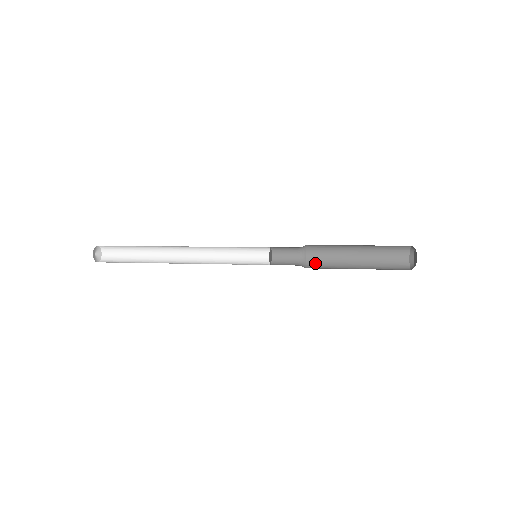
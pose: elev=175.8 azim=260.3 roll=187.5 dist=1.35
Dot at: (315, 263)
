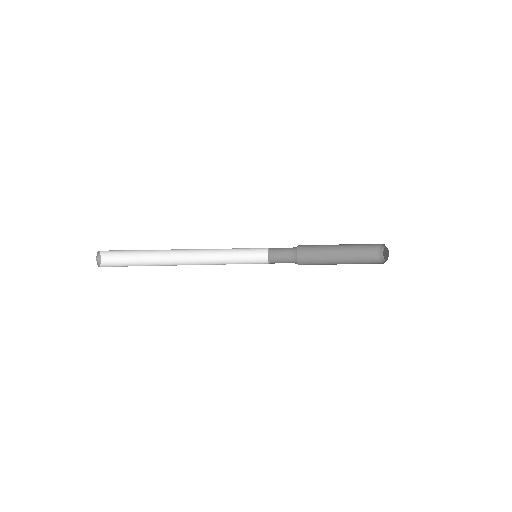
Dot at: (306, 264)
